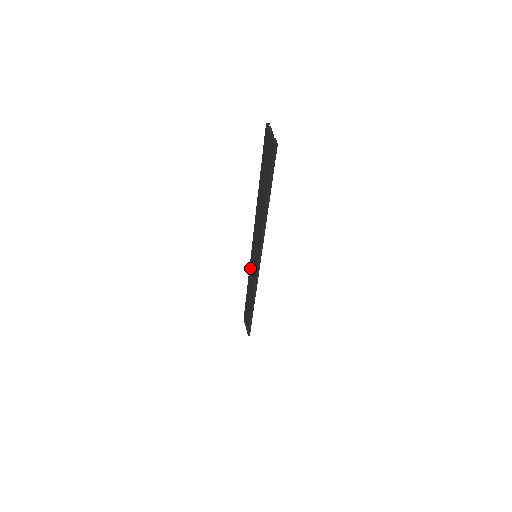
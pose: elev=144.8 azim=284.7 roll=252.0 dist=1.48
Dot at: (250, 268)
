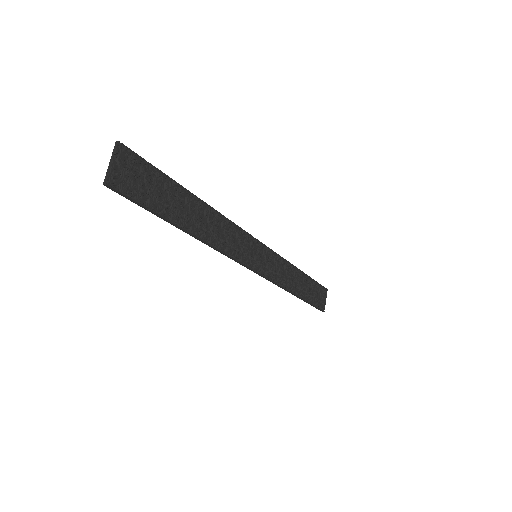
Dot at: (275, 258)
